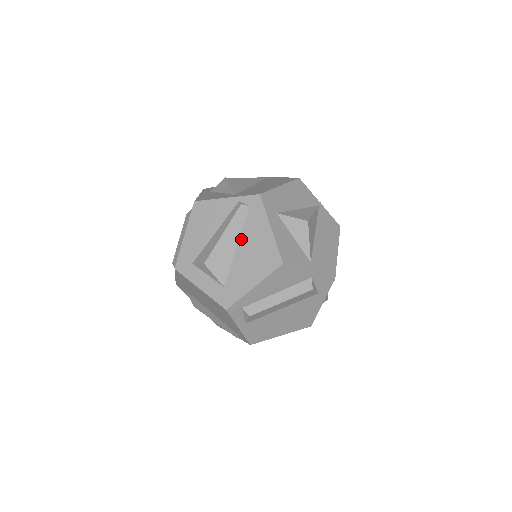
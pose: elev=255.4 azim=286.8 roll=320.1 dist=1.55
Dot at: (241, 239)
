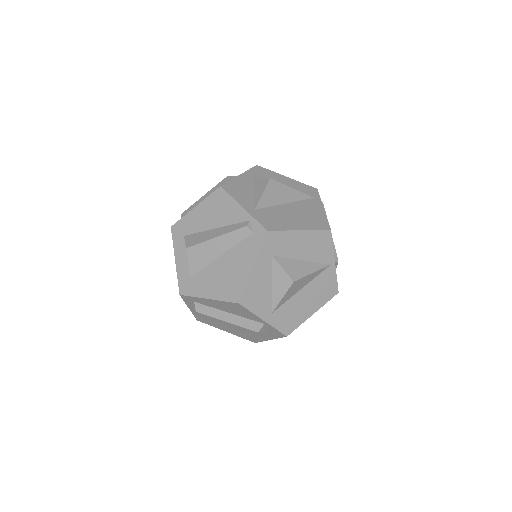
Dot at: (227, 253)
